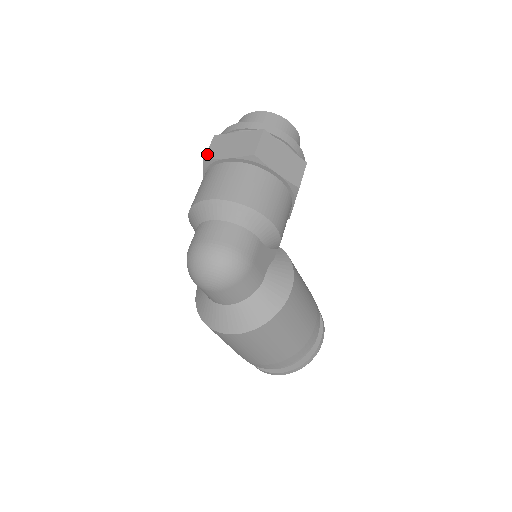
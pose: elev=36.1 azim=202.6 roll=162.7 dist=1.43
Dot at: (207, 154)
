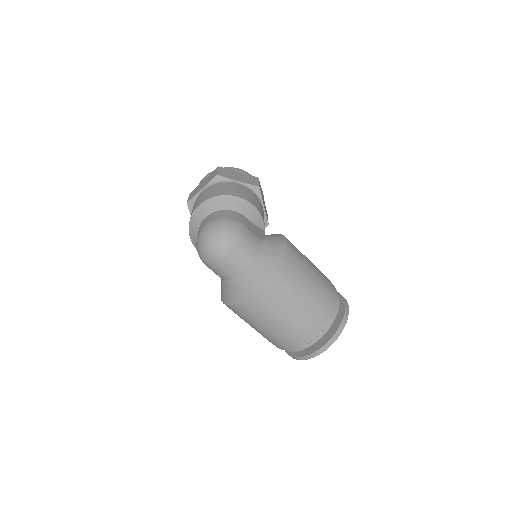
Dot at: (188, 200)
